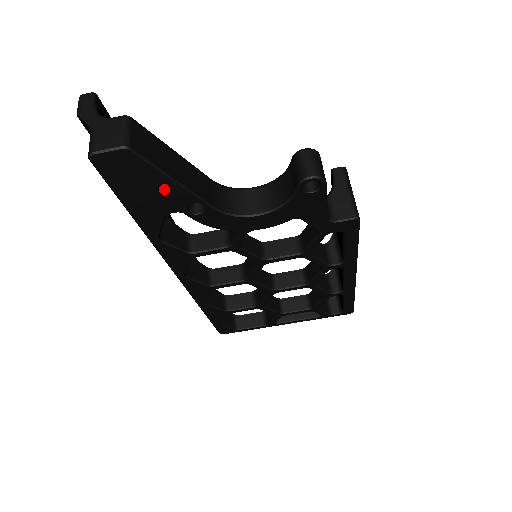
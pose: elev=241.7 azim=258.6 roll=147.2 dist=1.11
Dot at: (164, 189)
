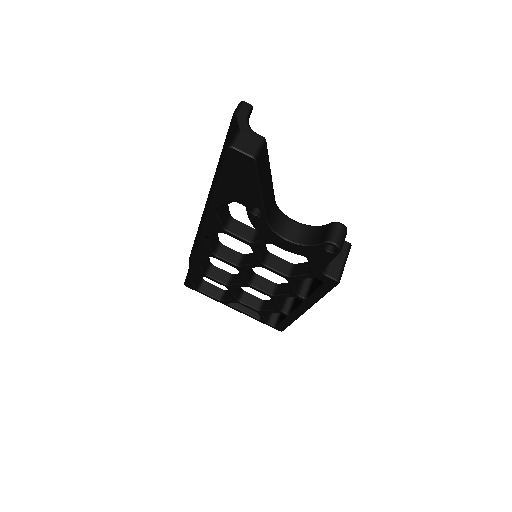
Dot at: (250, 190)
